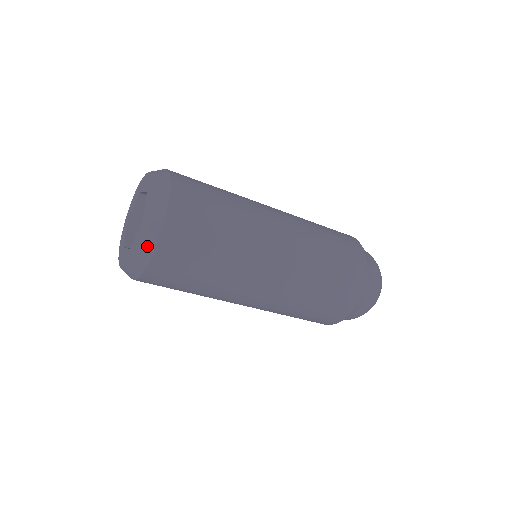
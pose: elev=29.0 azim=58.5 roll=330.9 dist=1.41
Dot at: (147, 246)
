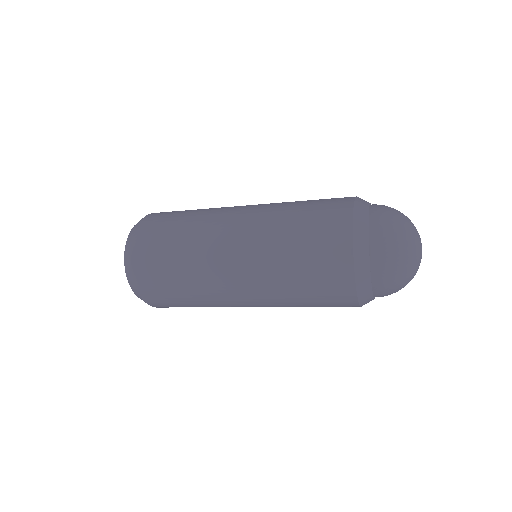
Dot at: occluded
